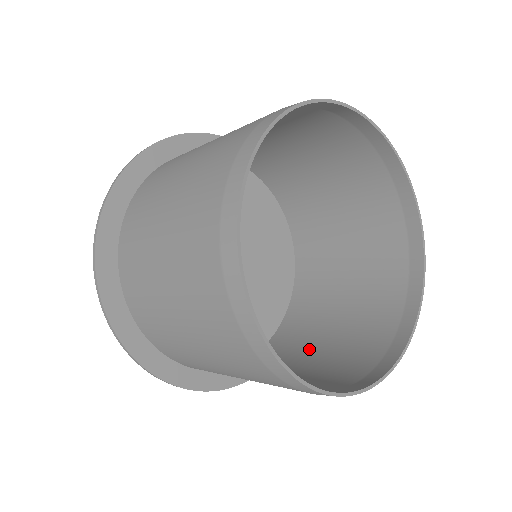
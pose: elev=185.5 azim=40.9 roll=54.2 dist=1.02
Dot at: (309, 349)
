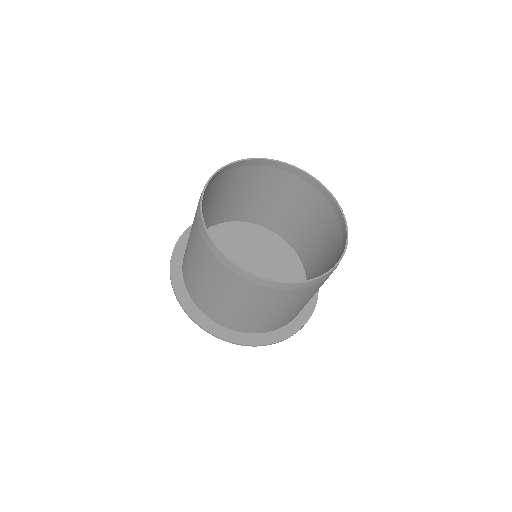
Dot at: occluded
